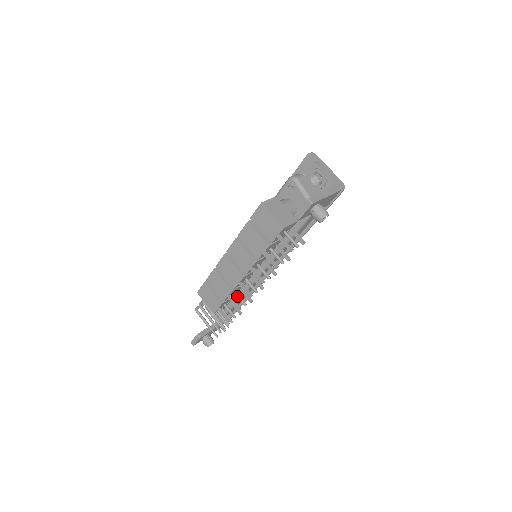
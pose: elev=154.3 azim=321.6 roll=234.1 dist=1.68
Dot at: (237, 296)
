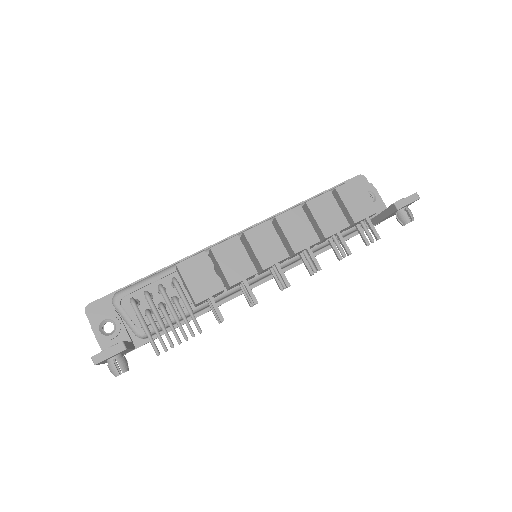
Dot at: occluded
